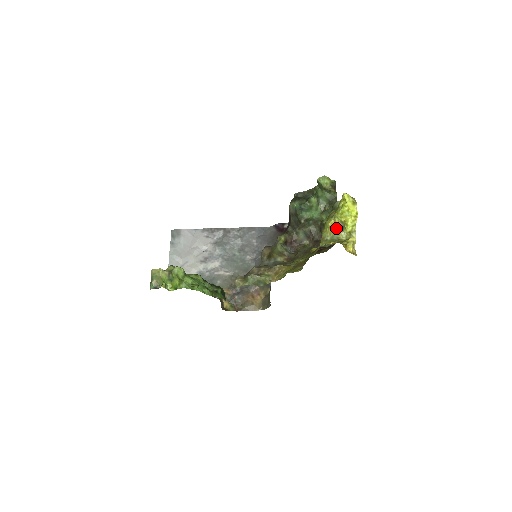
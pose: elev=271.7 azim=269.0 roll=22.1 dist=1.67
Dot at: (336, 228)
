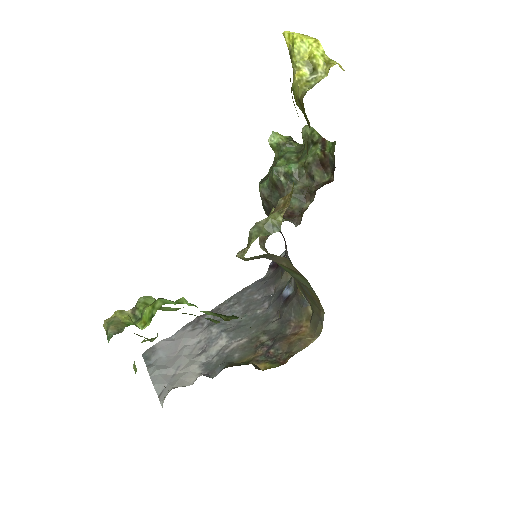
Dot at: (307, 77)
